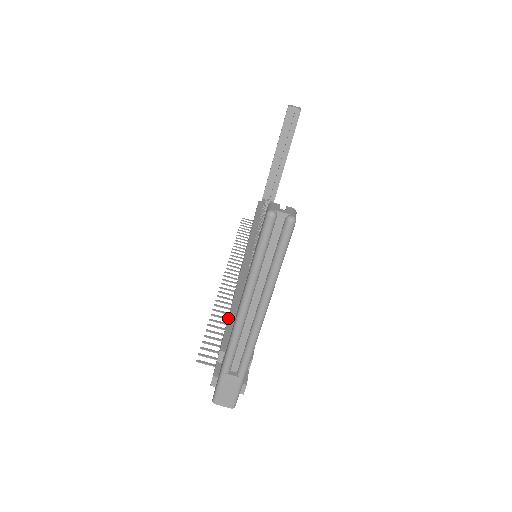
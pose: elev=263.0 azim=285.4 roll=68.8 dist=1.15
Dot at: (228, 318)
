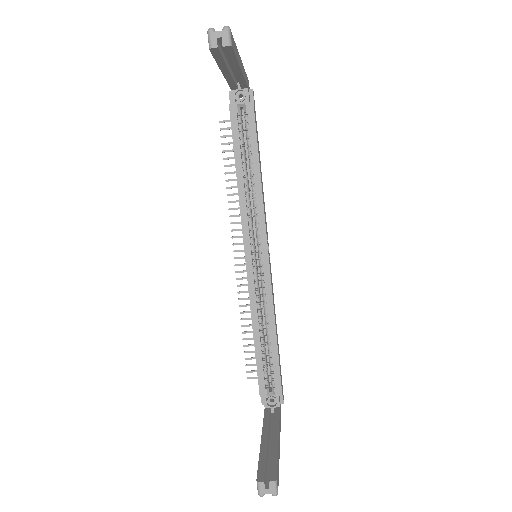
Dot at: (256, 362)
